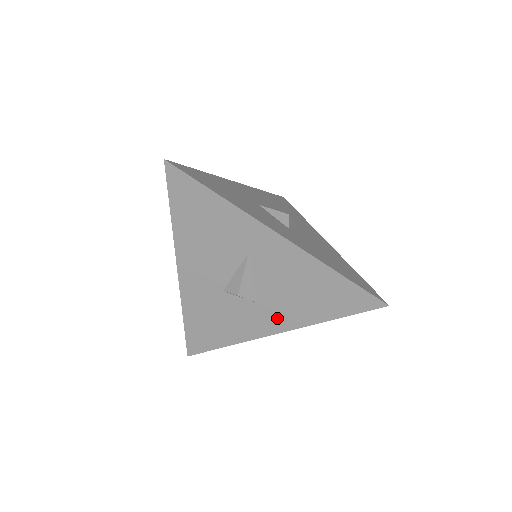
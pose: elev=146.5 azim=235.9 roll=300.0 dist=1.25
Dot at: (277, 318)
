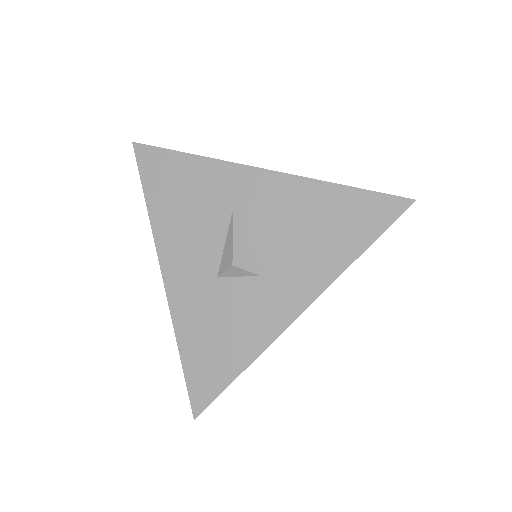
Dot at: (291, 289)
